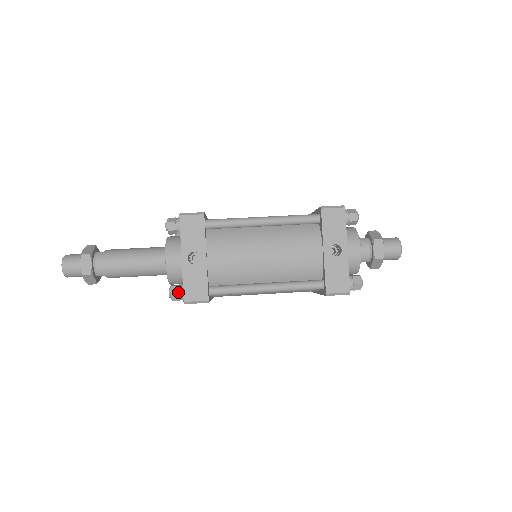
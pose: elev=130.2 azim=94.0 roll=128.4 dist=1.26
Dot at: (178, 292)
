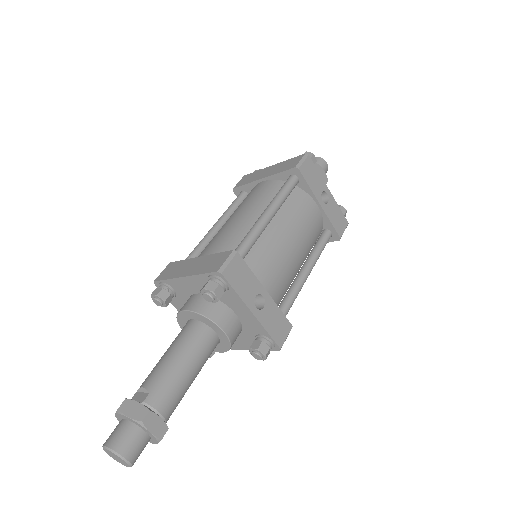
Dot at: (268, 346)
